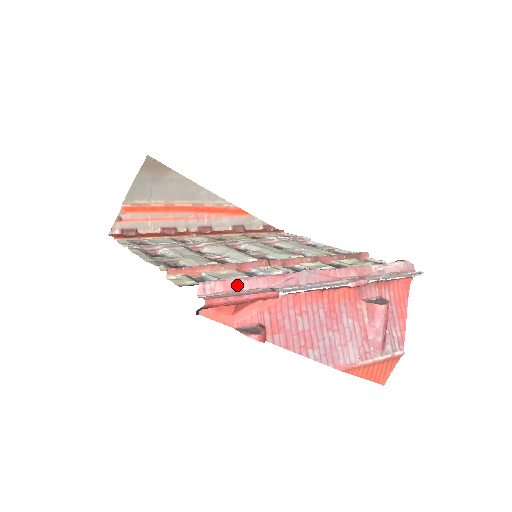
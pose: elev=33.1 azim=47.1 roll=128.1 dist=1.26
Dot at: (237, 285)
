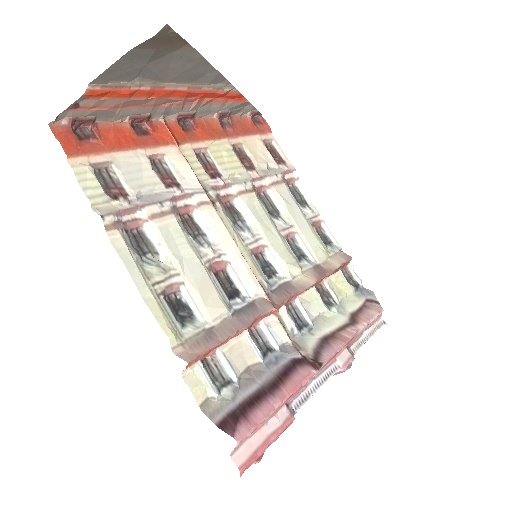
Dot at: (264, 421)
